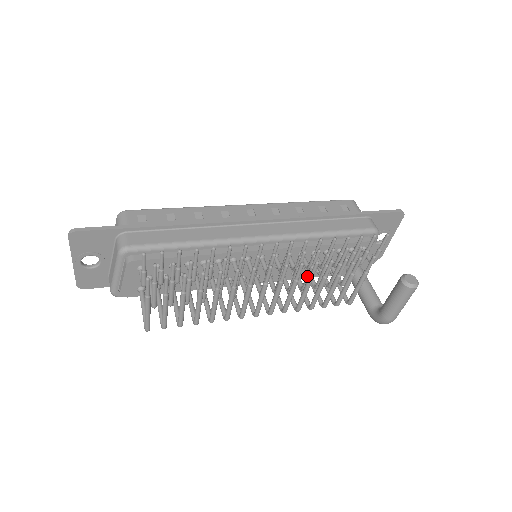
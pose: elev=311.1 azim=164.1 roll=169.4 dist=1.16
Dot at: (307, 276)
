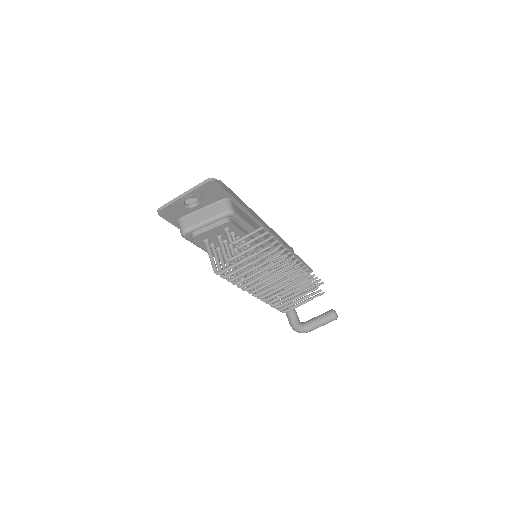
Dot at: (288, 286)
